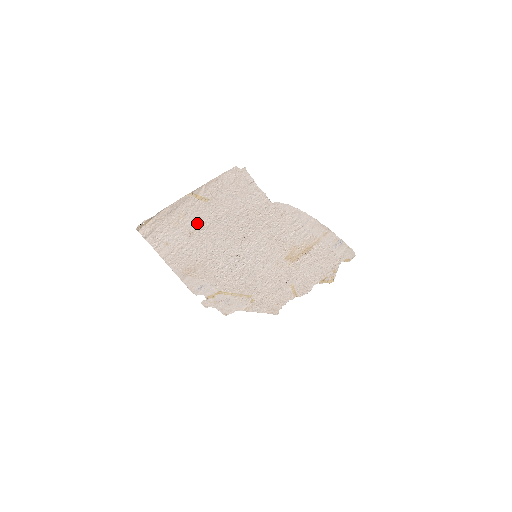
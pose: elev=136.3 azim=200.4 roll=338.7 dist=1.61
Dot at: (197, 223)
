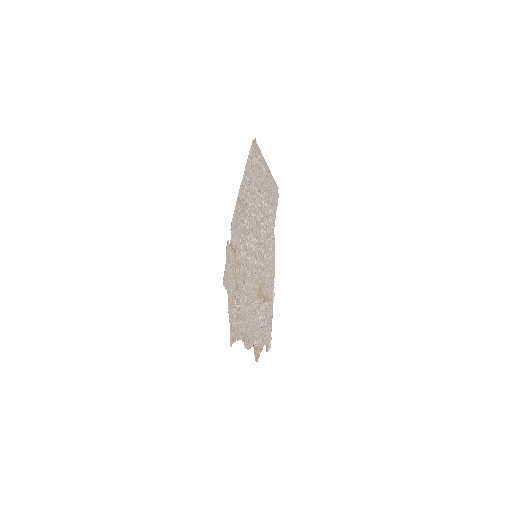
Dot at: (260, 185)
